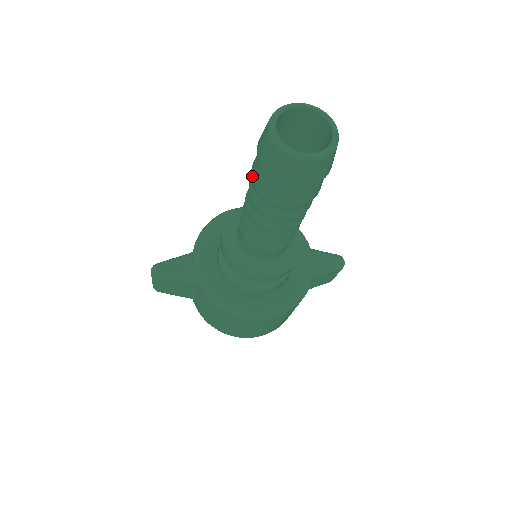
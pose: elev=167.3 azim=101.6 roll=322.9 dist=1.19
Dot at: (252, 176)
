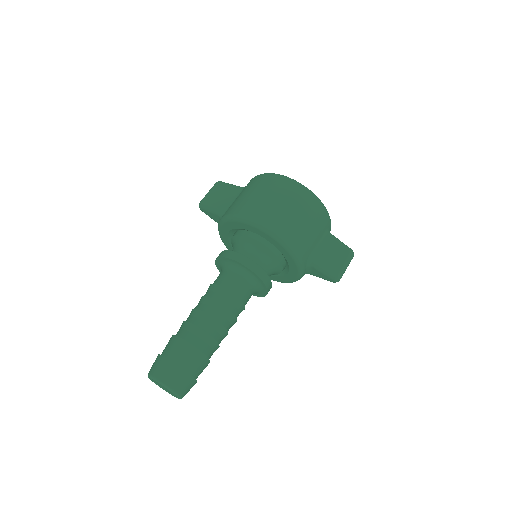
Dot at: occluded
